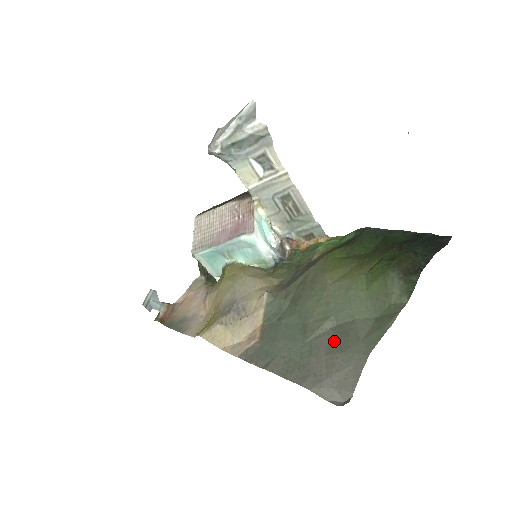
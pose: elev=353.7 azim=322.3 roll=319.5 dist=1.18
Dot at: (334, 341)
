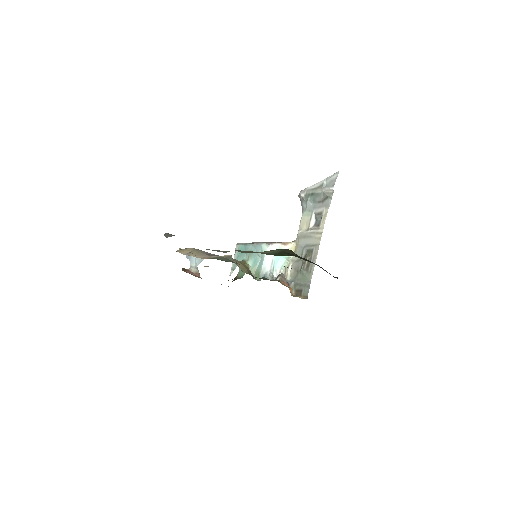
Dot at: occluded
